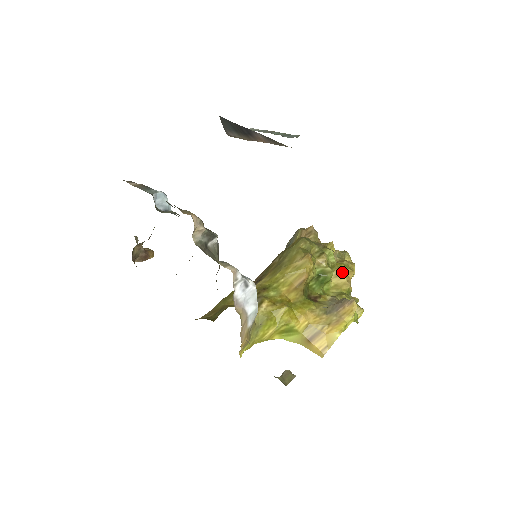
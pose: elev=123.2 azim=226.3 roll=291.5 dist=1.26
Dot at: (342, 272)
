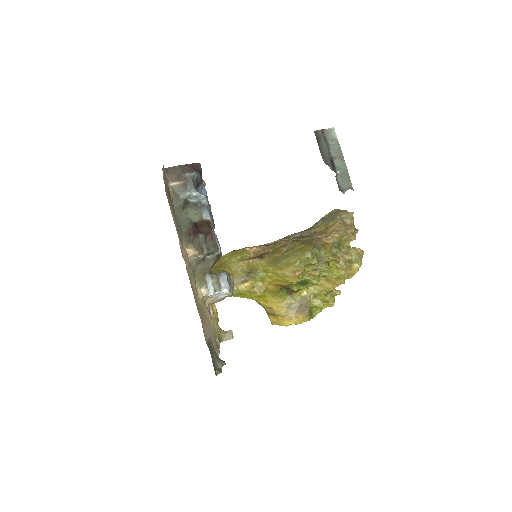
Dot at: (332, 281)
